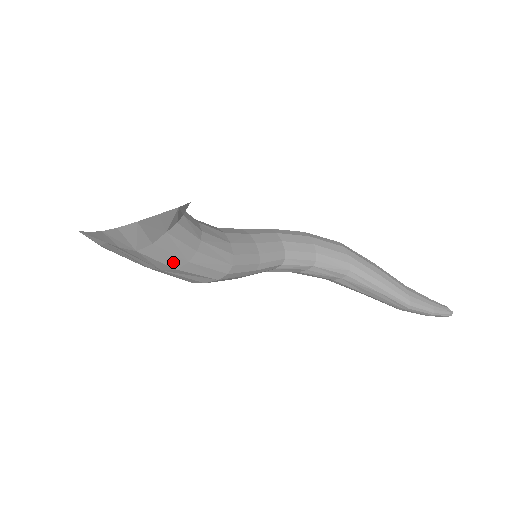
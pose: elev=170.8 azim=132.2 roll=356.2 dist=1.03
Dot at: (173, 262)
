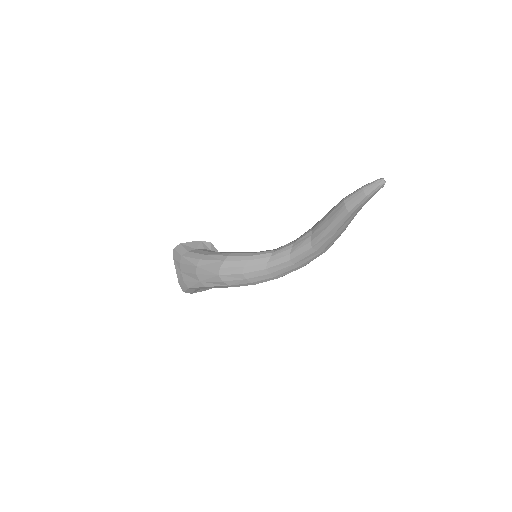
Dot at: (198, 257)
